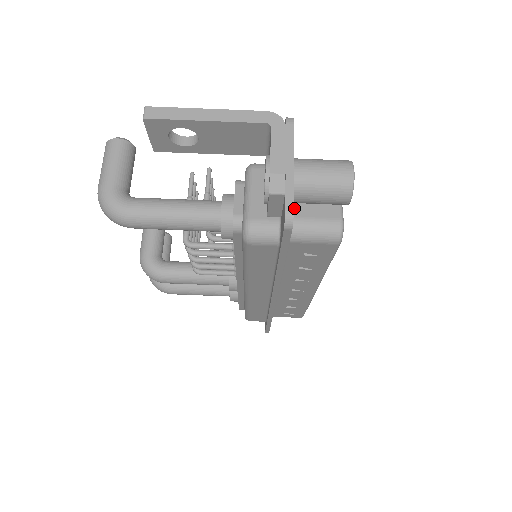
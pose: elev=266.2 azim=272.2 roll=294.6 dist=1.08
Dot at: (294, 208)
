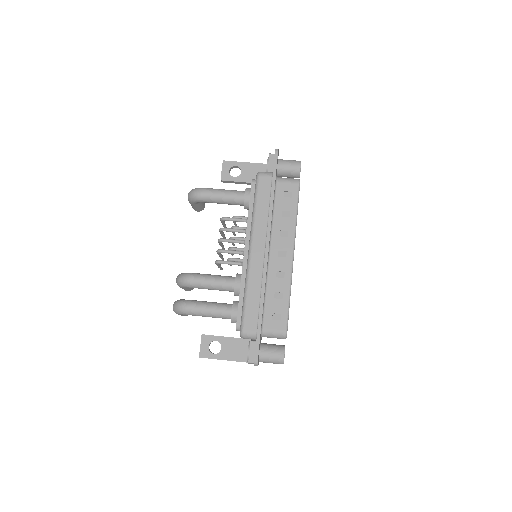
Dot at: occluded
